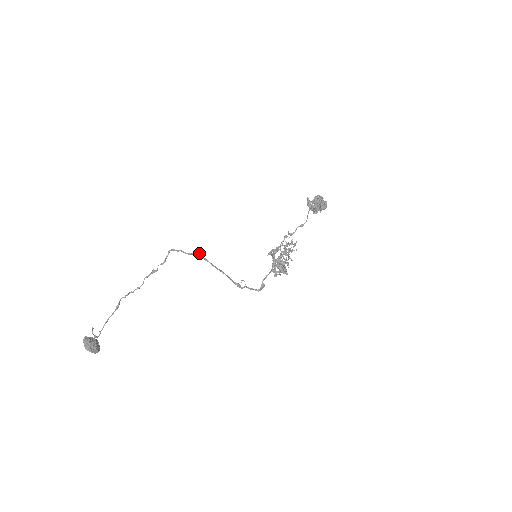
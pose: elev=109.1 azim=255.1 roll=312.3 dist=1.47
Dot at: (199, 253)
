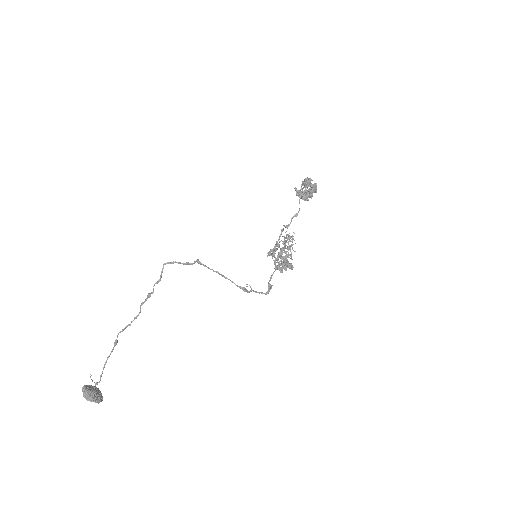
Dot at: (196, 260)
